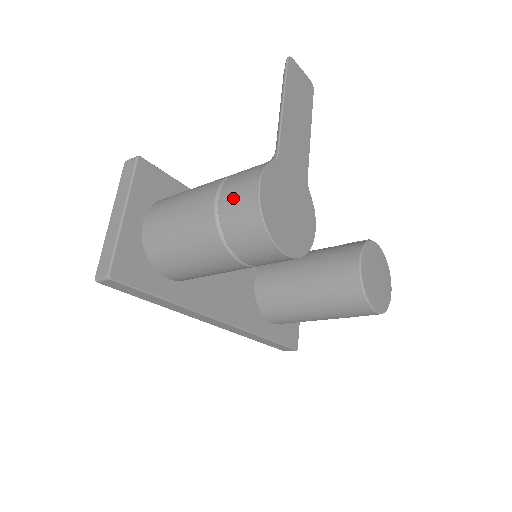
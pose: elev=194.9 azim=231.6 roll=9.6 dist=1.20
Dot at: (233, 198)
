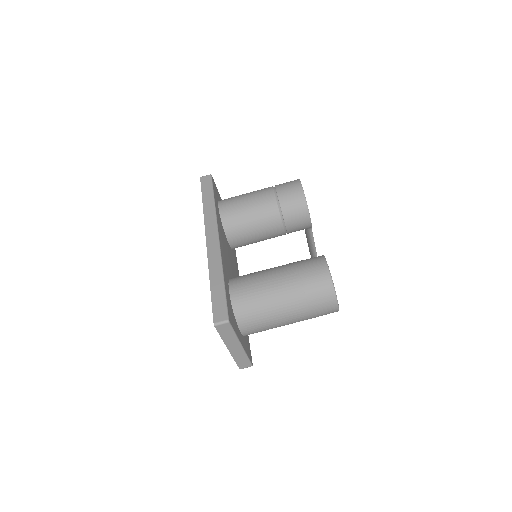
Dot at: occluded
